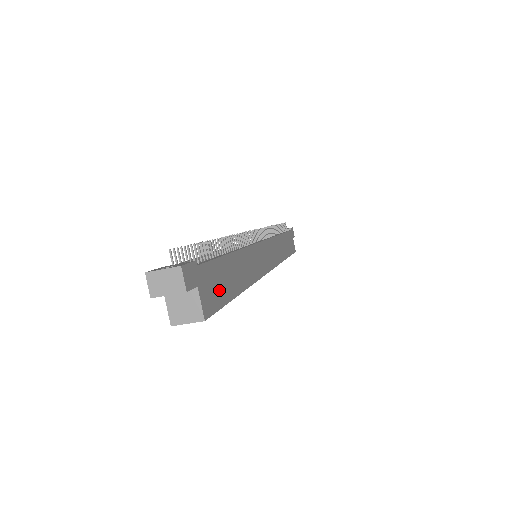
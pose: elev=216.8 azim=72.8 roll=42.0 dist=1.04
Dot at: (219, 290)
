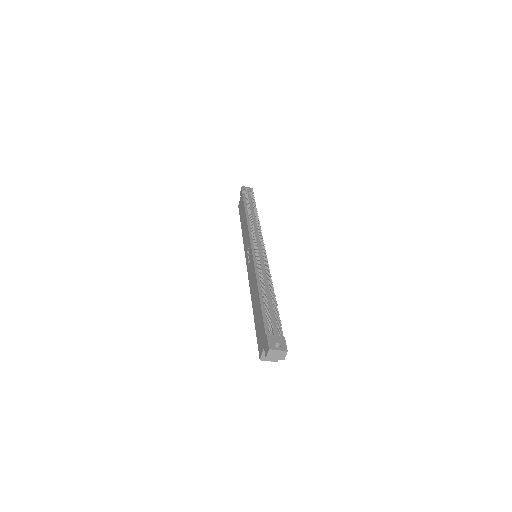
Dot at: occluded
